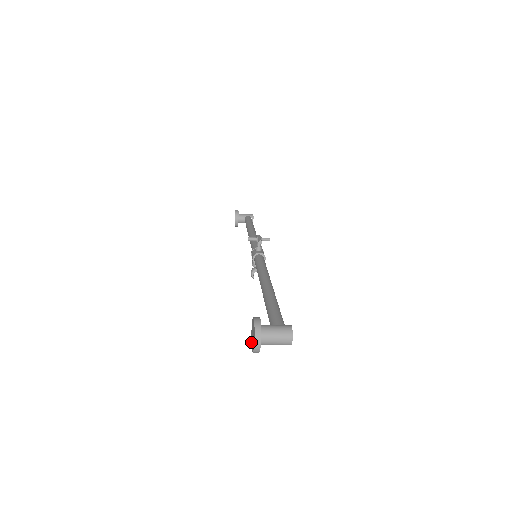
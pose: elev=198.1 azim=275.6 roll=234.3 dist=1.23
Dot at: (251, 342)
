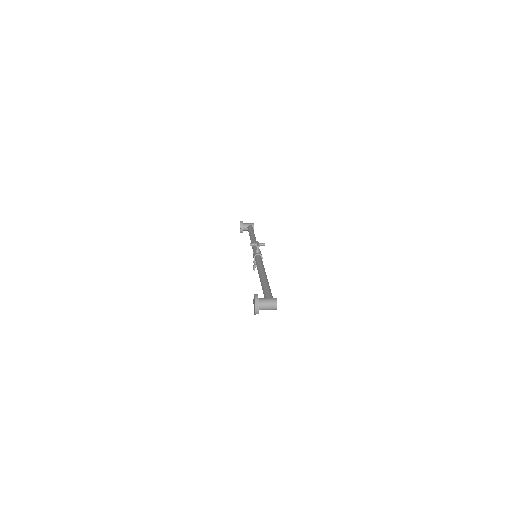
Dot at: occluded
